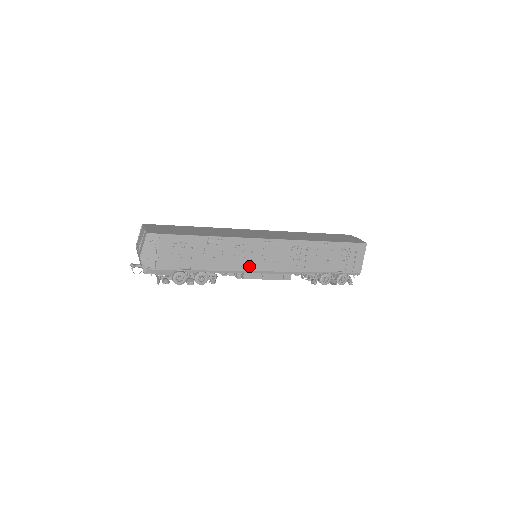
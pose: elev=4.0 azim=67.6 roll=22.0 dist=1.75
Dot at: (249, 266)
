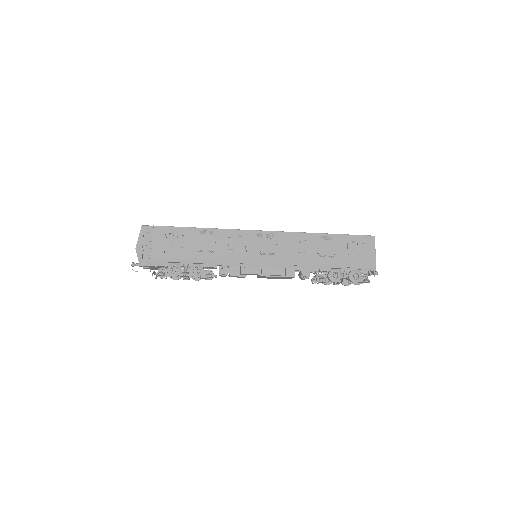
Dot at: (245, 259)
